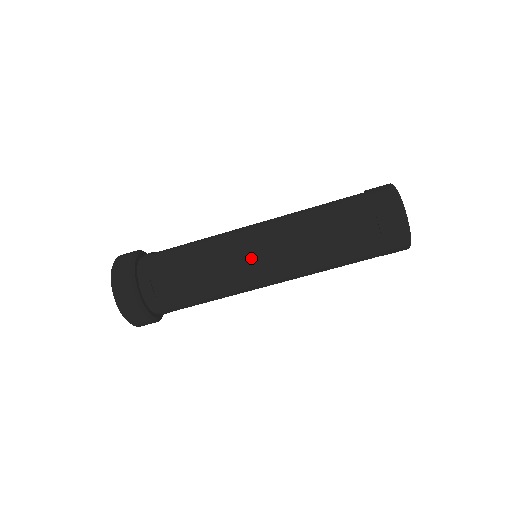
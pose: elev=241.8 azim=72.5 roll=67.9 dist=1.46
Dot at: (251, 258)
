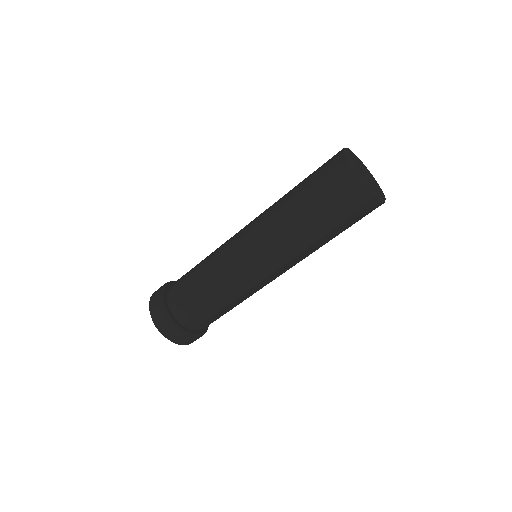
Dot at: (238, 252)
